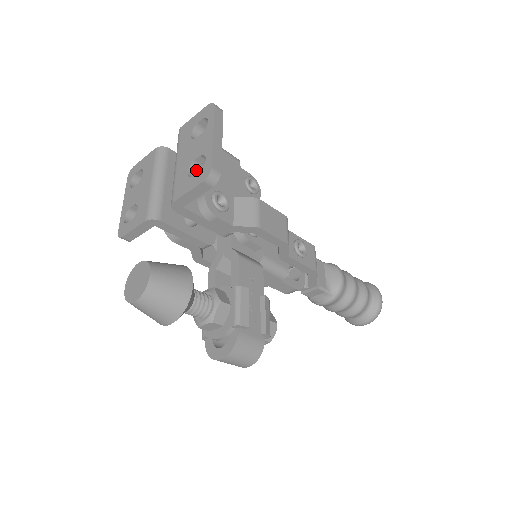
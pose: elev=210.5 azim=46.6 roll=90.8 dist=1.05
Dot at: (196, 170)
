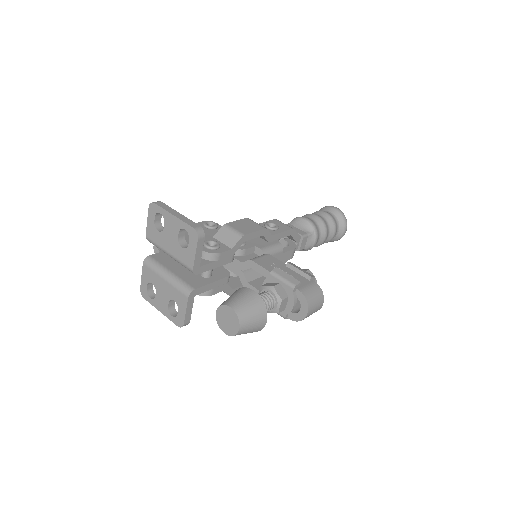
Dot at: (184, 242)
